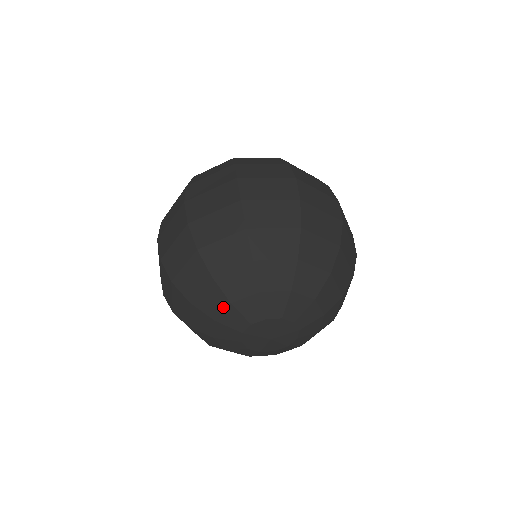
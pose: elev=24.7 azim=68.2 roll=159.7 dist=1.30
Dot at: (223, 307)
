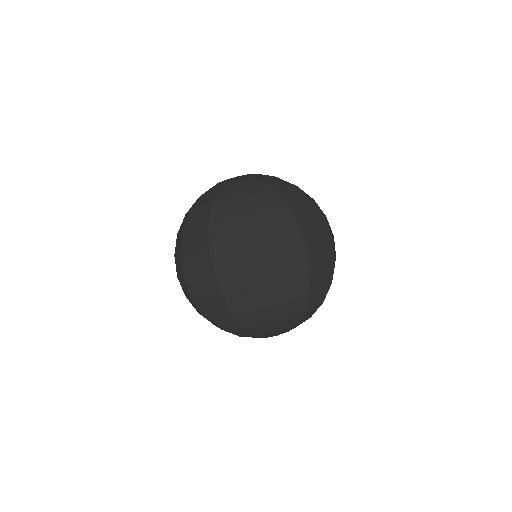
Dot at: (249, 336)
